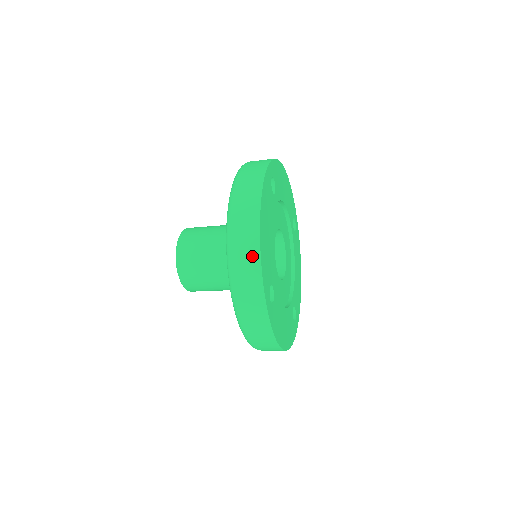
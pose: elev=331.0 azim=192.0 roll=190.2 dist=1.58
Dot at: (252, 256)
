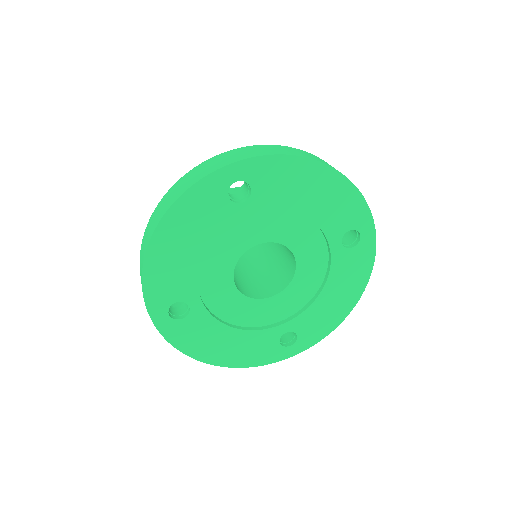
Dot at: (141, 266)
